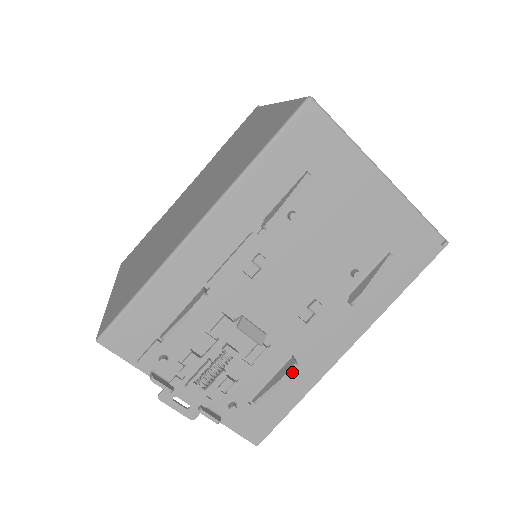
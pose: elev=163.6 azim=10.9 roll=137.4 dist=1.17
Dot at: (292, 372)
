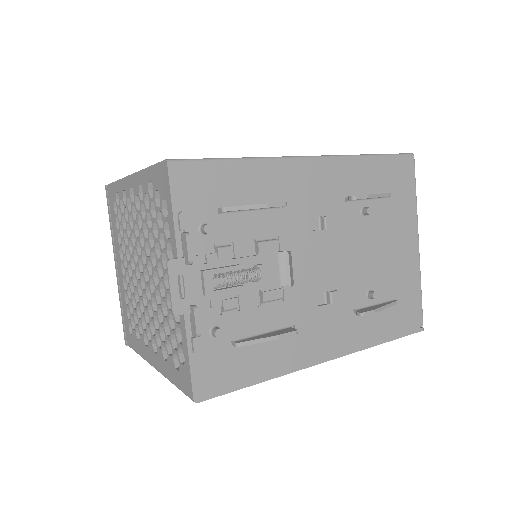
Dot at: (277, 345)
